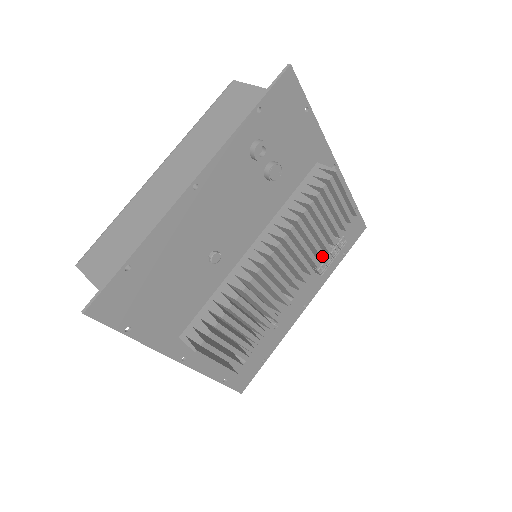
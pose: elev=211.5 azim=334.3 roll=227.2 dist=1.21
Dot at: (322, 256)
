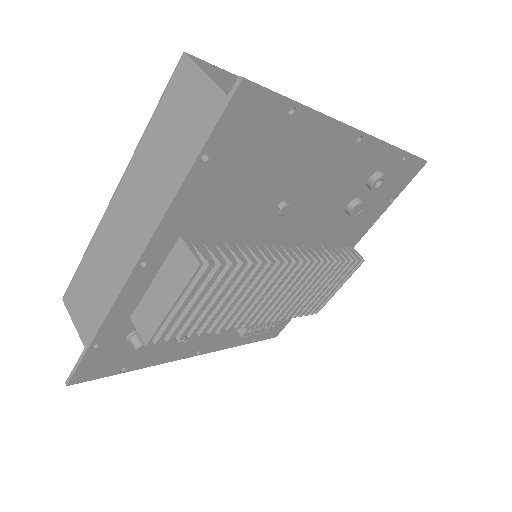
Dot at: (285, 315)
